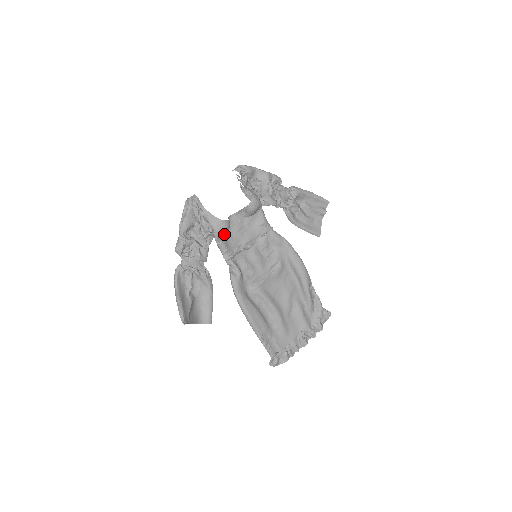
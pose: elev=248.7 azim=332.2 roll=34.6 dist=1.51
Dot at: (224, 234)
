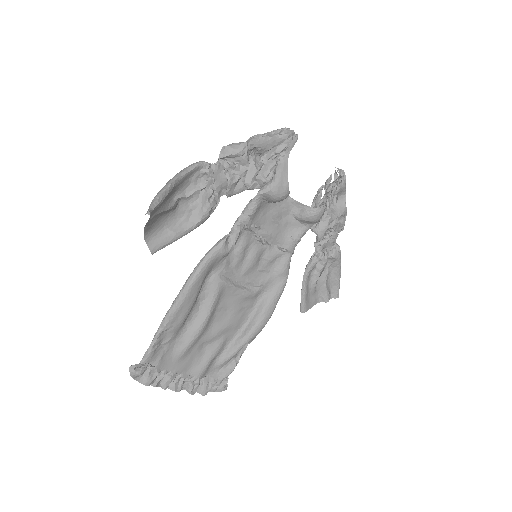
Dot at: (270, 199)
